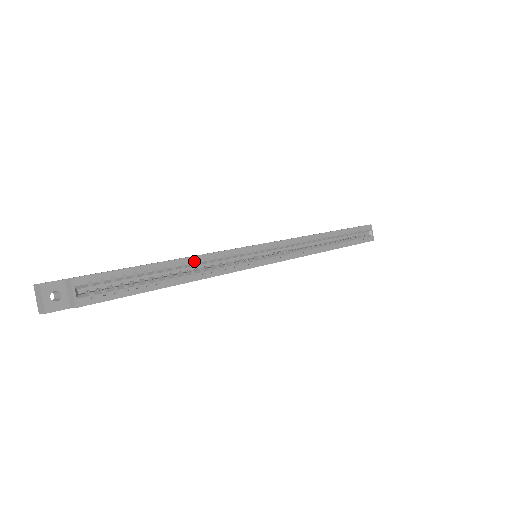
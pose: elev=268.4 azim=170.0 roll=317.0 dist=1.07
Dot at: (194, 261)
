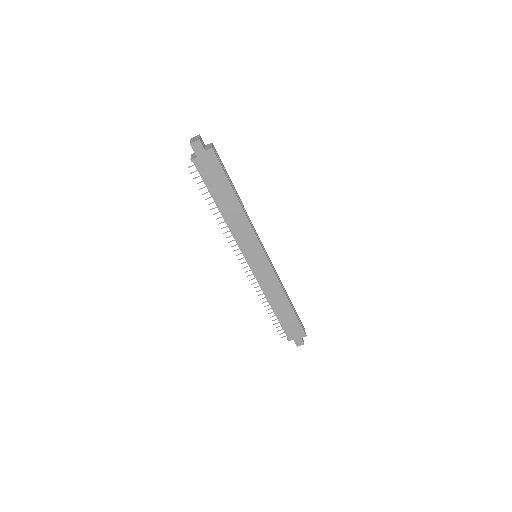
Dot at: (243, 206)
